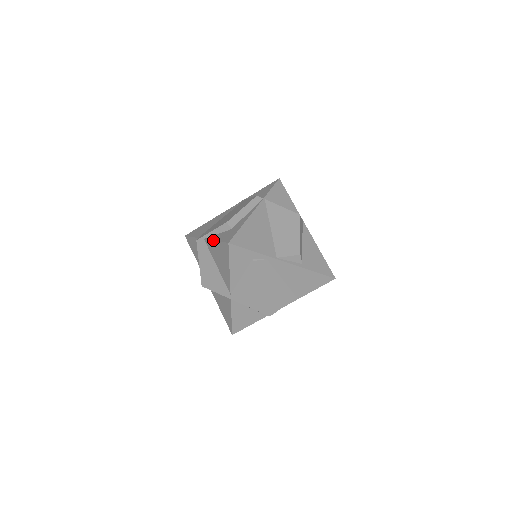
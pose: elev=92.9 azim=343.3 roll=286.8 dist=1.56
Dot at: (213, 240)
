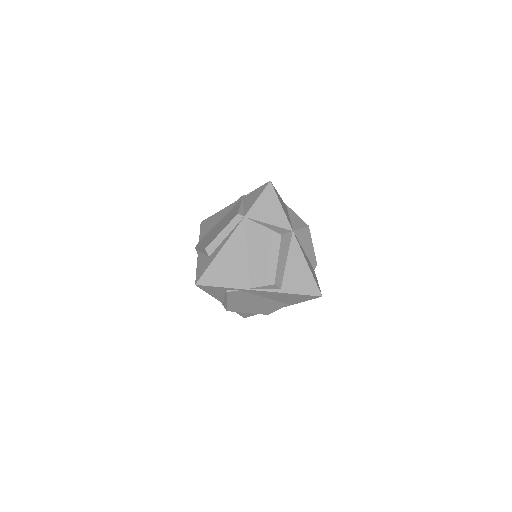
Dot at: occluded
